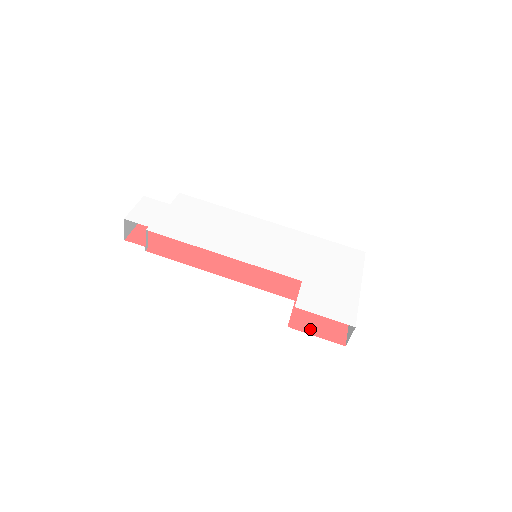
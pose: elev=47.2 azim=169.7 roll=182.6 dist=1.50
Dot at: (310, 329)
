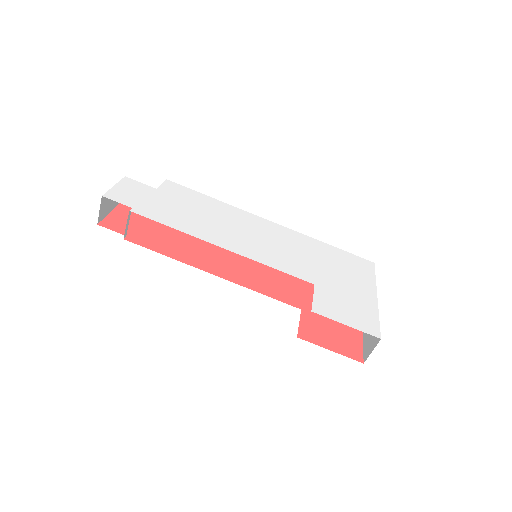
Dot at: (322, 342)
